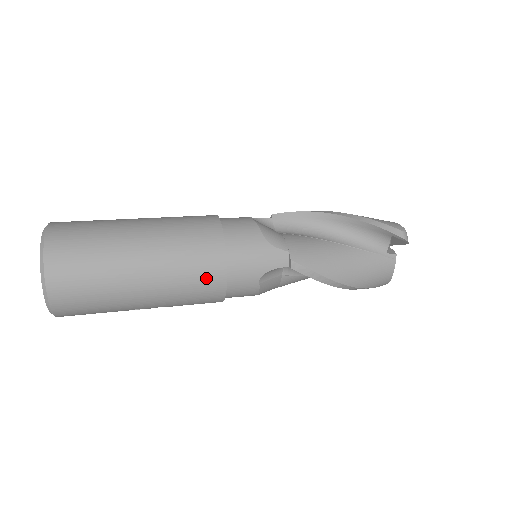
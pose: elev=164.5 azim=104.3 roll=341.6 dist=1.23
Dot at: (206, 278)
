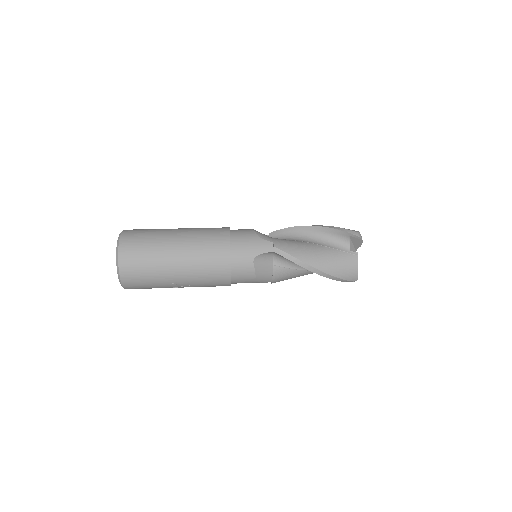
Dot at: (216, 256)
